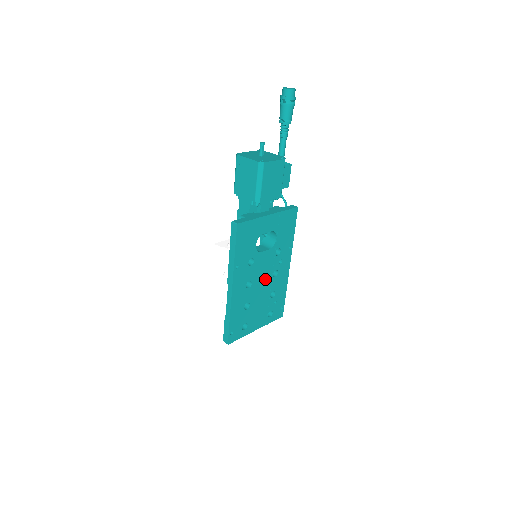
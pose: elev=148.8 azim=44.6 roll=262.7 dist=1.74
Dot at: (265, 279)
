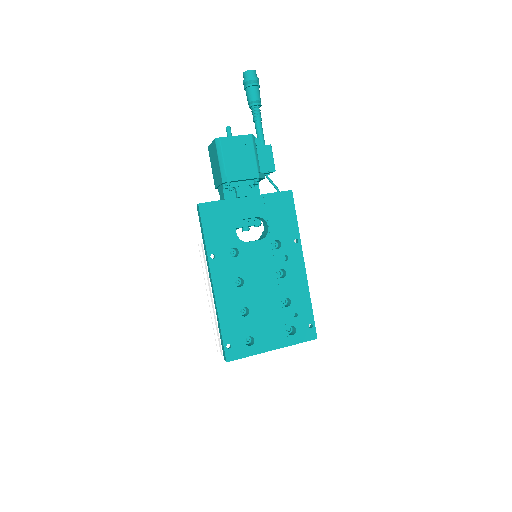
Dot at: (266, 279)
